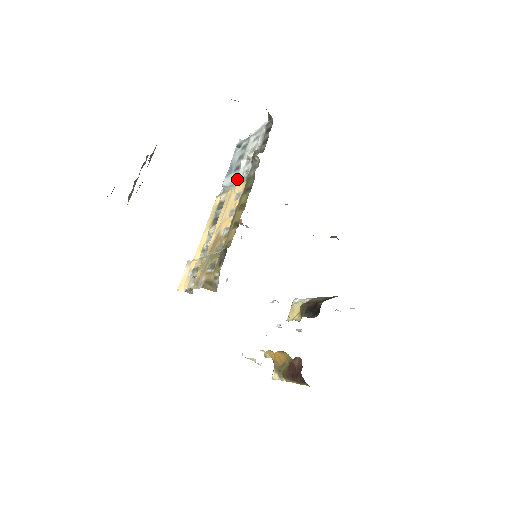
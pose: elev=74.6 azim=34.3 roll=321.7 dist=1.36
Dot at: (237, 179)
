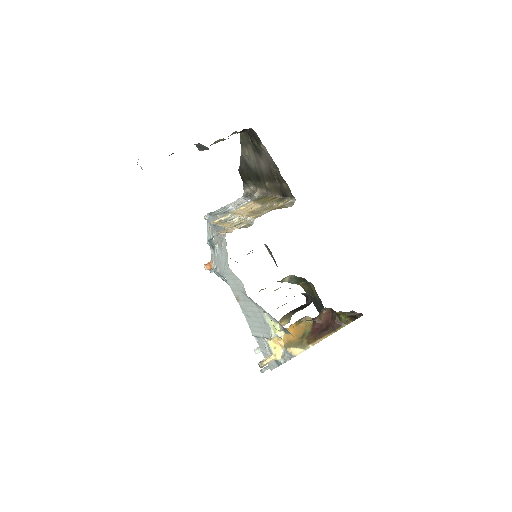
Dot at: (236, 208)
